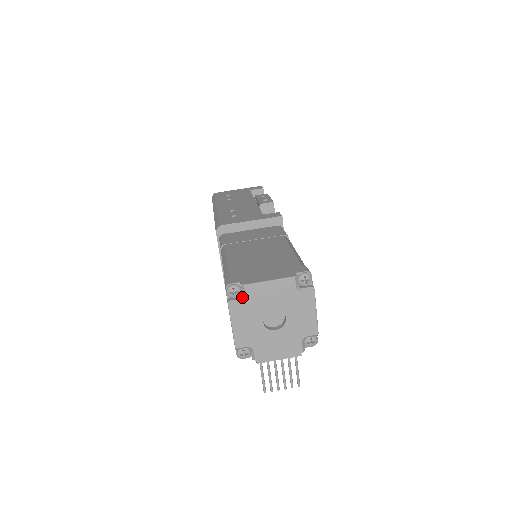
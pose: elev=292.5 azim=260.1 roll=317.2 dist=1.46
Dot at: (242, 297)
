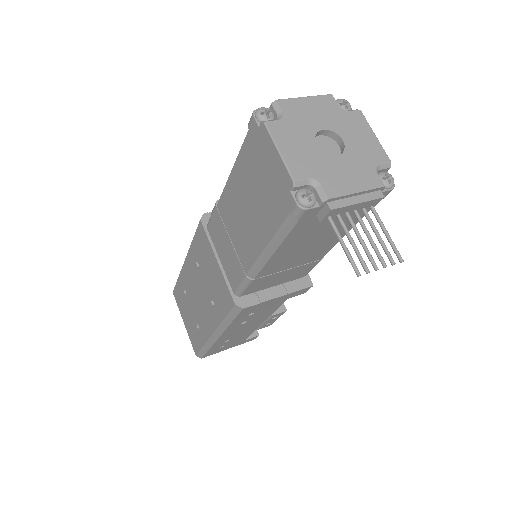
Dot at: (278, 116)
